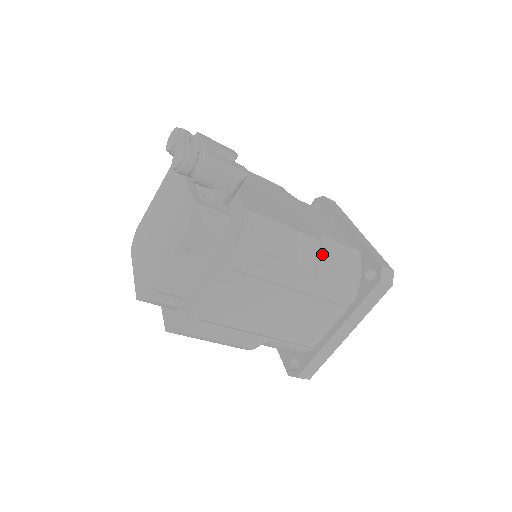
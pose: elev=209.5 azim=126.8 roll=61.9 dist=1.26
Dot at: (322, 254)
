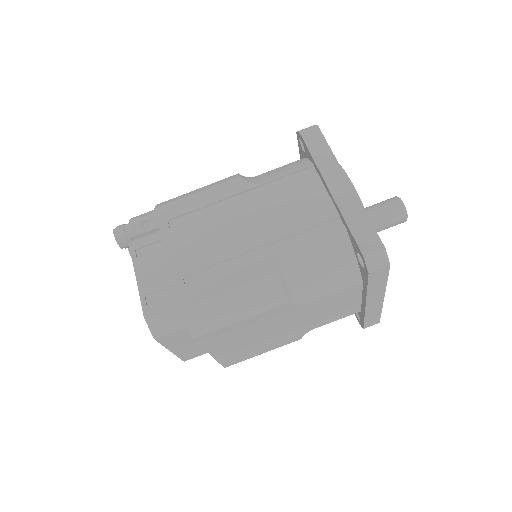
Dot at: occluded
